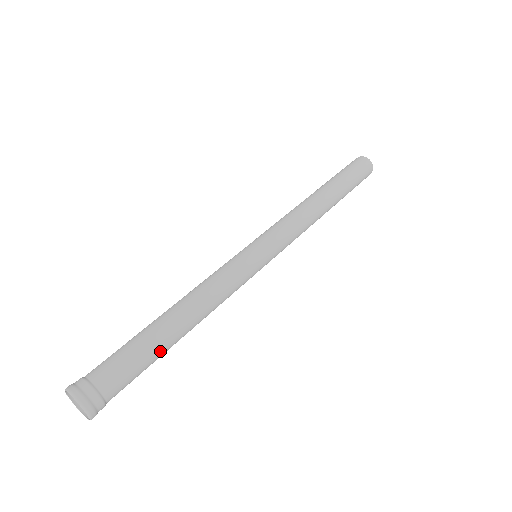
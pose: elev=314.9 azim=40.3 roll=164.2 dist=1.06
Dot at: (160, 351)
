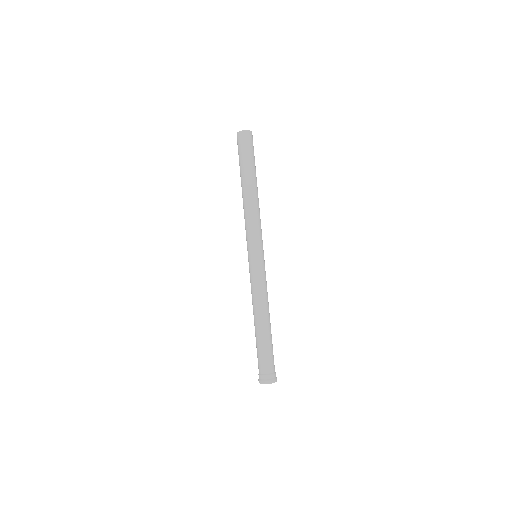
Dot at: (271, 337)
